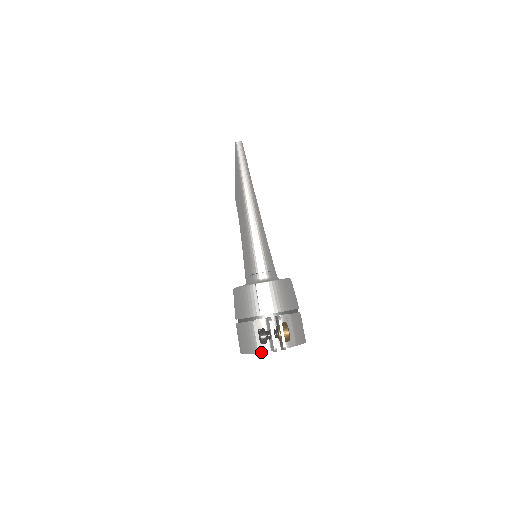
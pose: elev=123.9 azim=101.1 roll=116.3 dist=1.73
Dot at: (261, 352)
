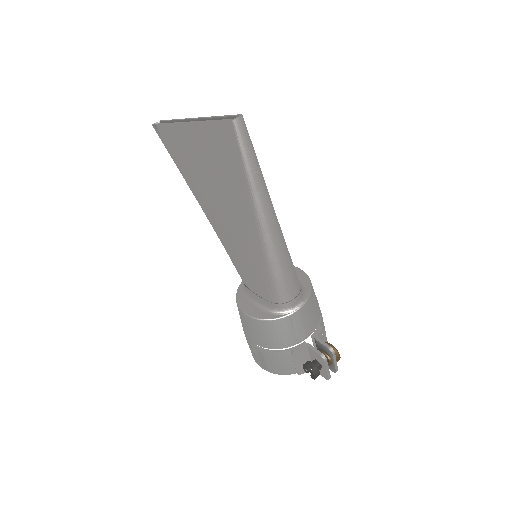
Dot at: occluded
